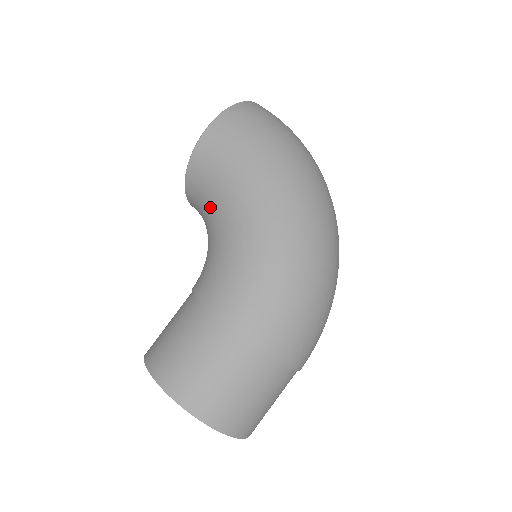
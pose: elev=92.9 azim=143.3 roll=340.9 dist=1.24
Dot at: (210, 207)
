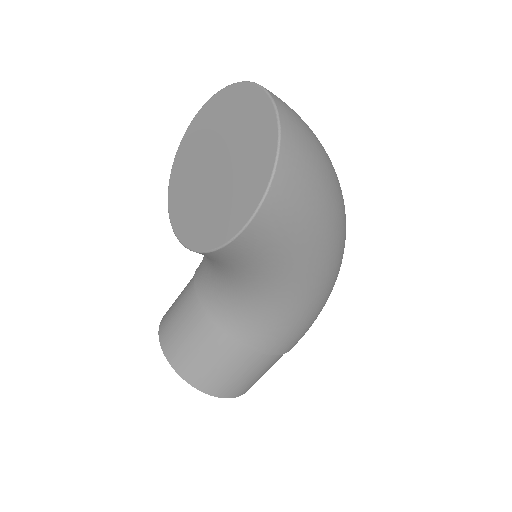
Dot at: (241, 276)
